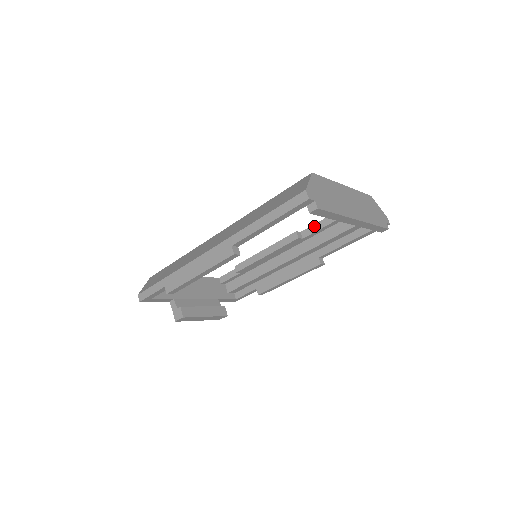
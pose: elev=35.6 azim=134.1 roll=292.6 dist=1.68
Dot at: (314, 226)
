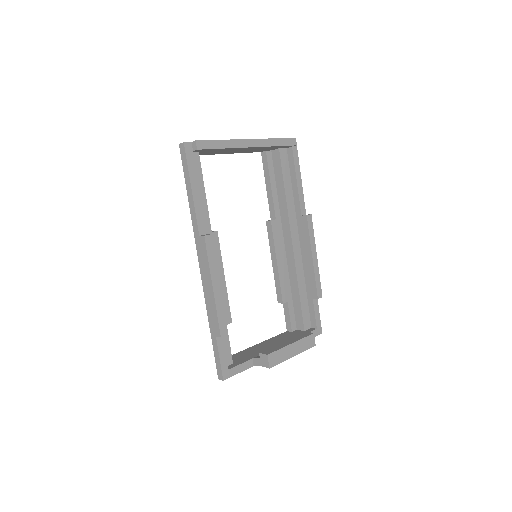
Dot at: (269, 204)
